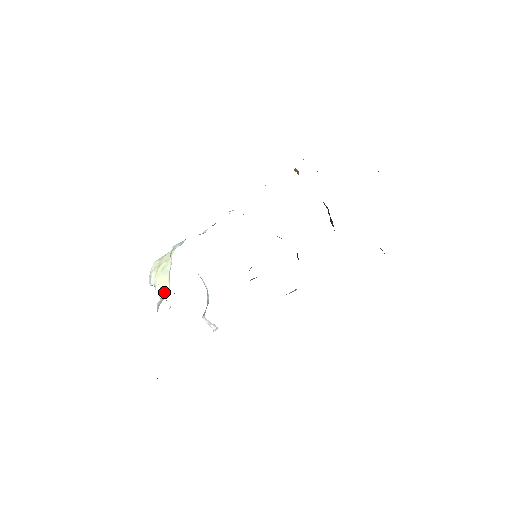
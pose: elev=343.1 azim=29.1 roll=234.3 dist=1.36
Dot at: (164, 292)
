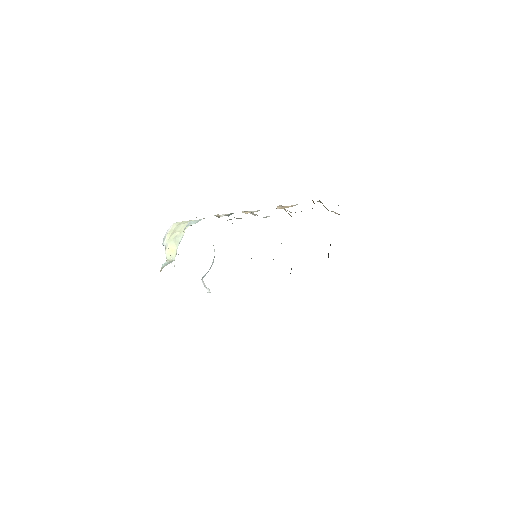
Dot at: (171, 257)
